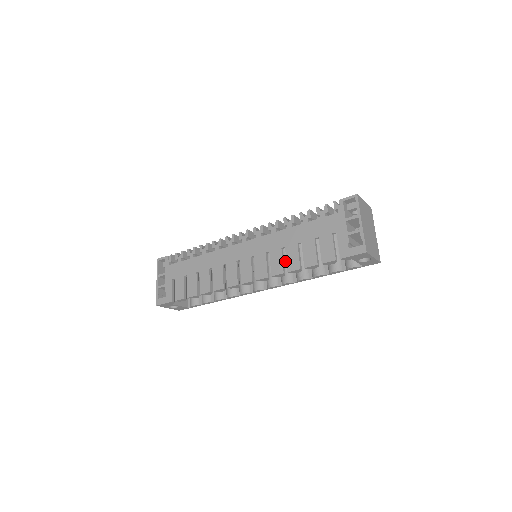
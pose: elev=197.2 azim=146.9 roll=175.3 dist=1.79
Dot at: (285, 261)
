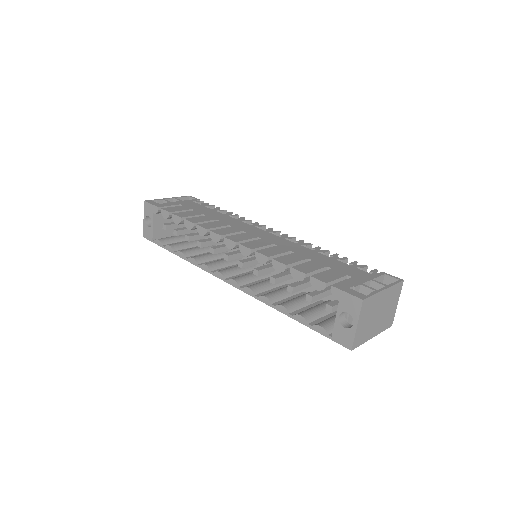
Dot at: occluded
